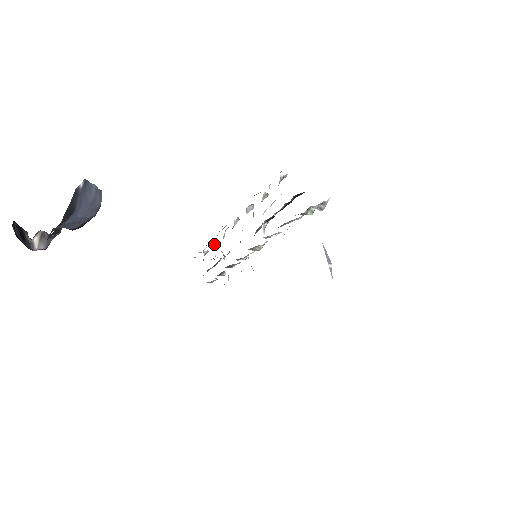
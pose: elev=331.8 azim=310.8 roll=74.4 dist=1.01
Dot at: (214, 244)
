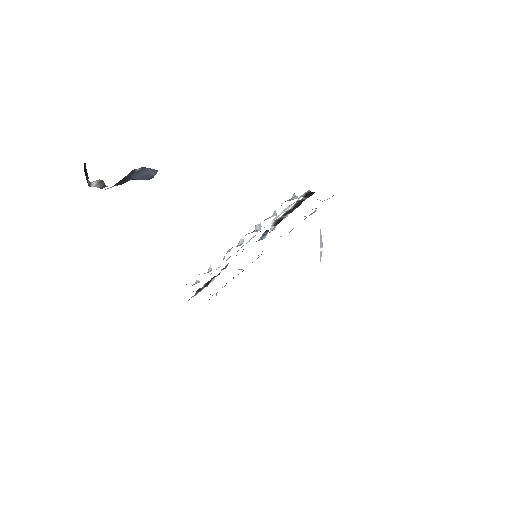
Dot at: (210, 269)
